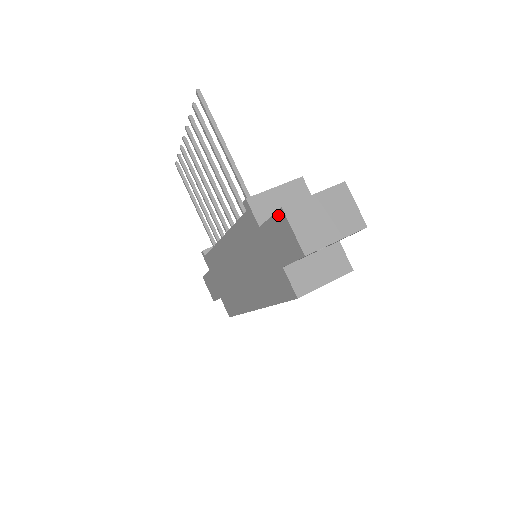
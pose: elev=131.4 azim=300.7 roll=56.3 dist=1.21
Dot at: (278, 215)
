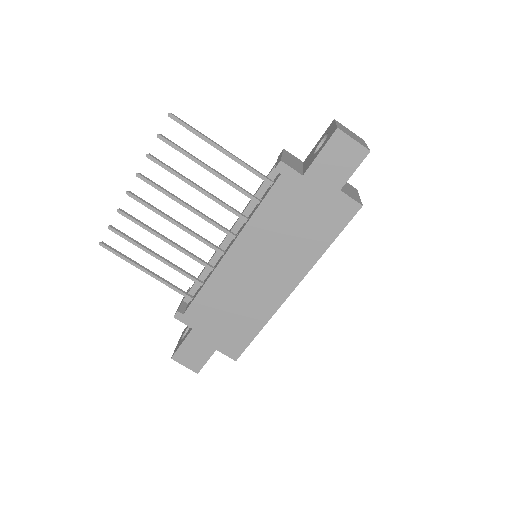
Dot at: (333, 139)
